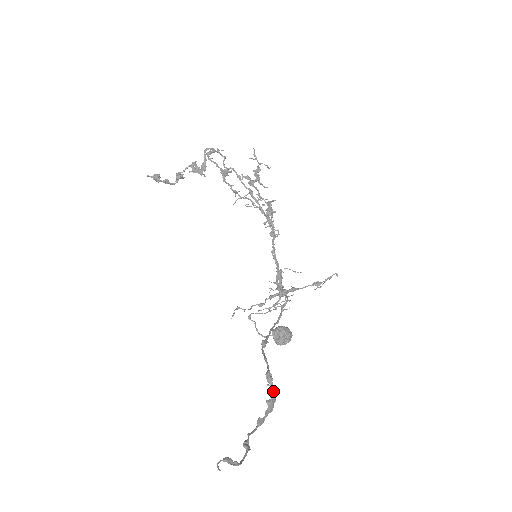
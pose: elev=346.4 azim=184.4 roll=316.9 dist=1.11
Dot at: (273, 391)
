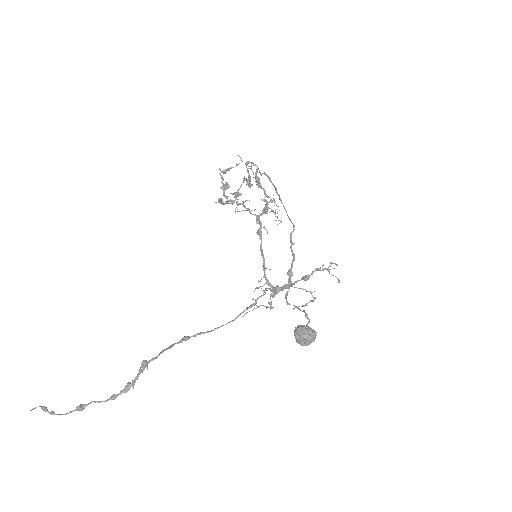
Dot at: (136, 377)
